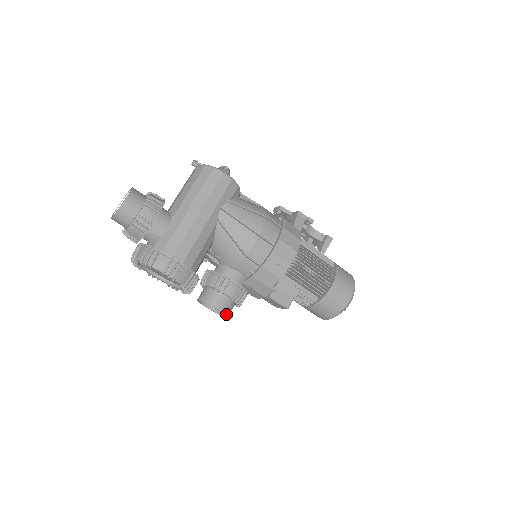
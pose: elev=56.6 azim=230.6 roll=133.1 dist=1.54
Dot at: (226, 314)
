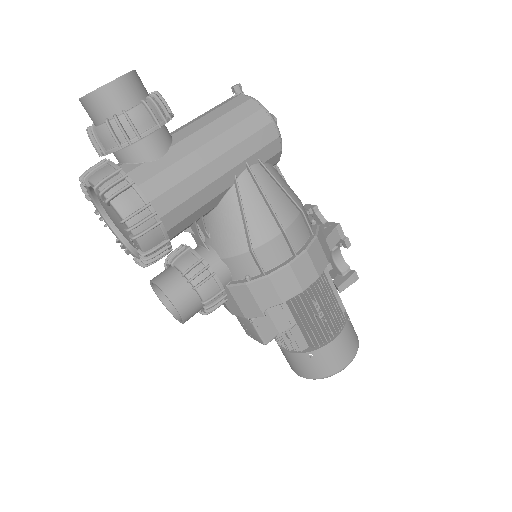
Dot at: (184, 319)
